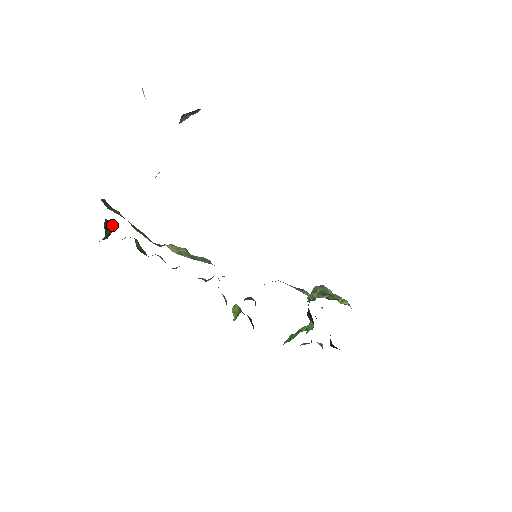
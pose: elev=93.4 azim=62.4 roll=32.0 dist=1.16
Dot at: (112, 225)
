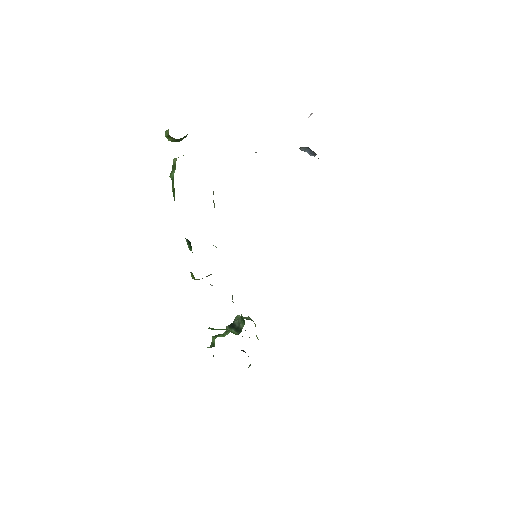
Dot at: occluded
